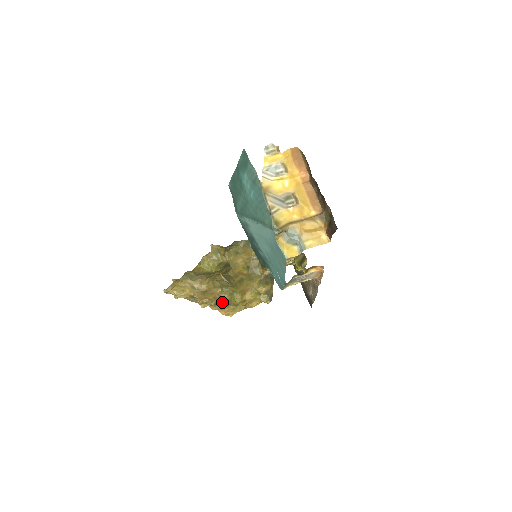
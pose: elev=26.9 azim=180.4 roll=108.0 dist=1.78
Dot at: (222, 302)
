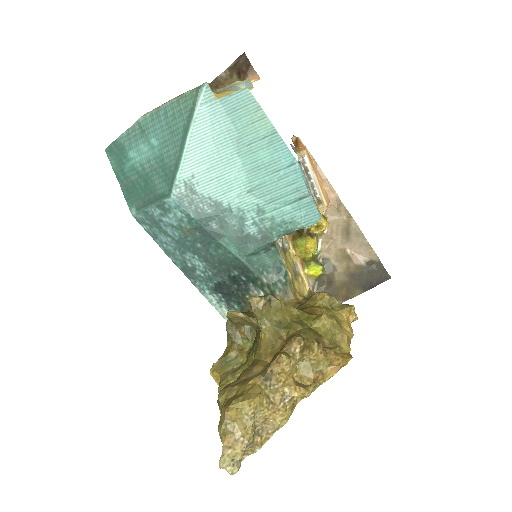
Dot at: (308, 338)
